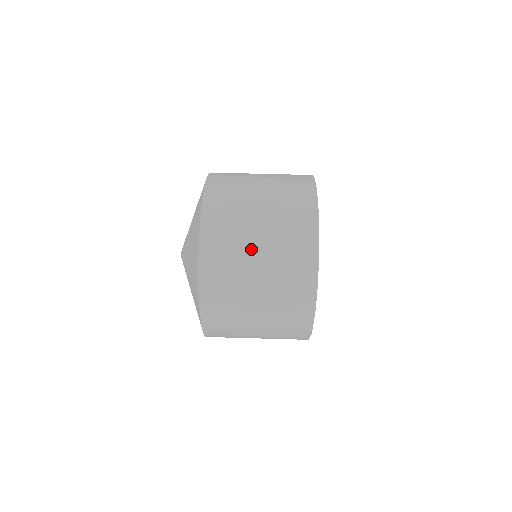
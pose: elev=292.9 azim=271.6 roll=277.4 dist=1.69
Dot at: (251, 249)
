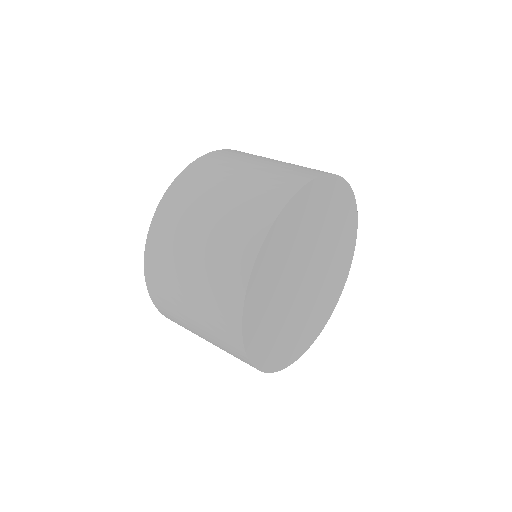
Dot at: (226, 181)
